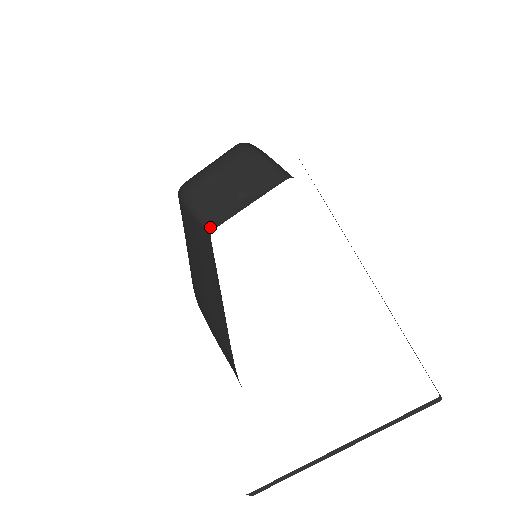
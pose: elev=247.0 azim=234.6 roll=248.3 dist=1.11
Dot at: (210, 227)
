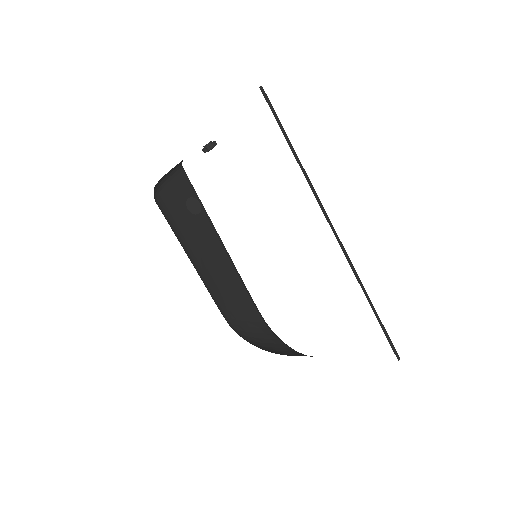
Dot at: (180, 163)
